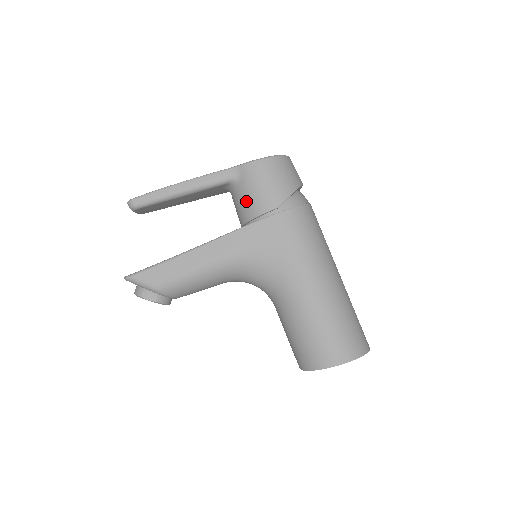
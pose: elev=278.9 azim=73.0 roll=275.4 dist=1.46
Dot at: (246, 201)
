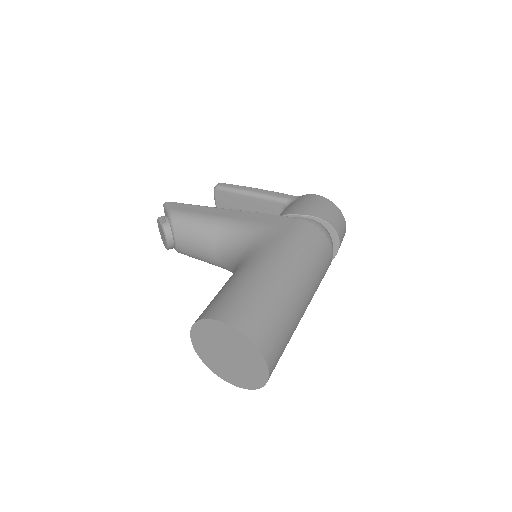
Dot at: (284, 210)
